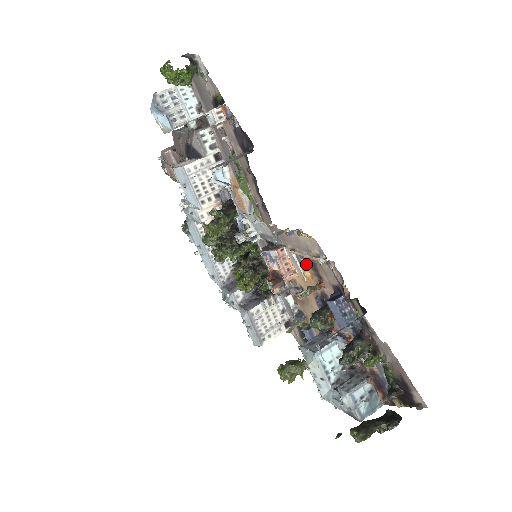
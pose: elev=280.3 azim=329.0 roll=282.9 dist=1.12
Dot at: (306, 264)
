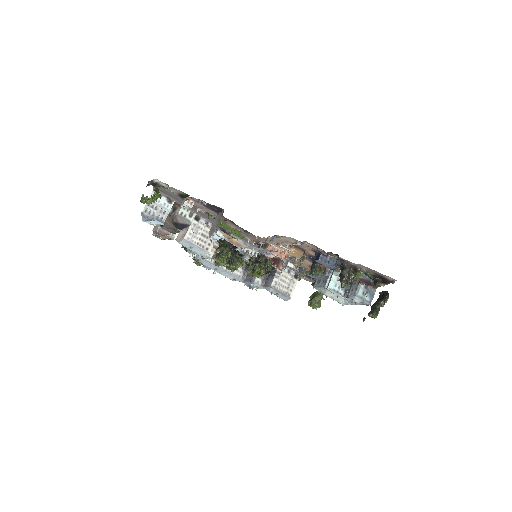
Dot at: (290, 247)
